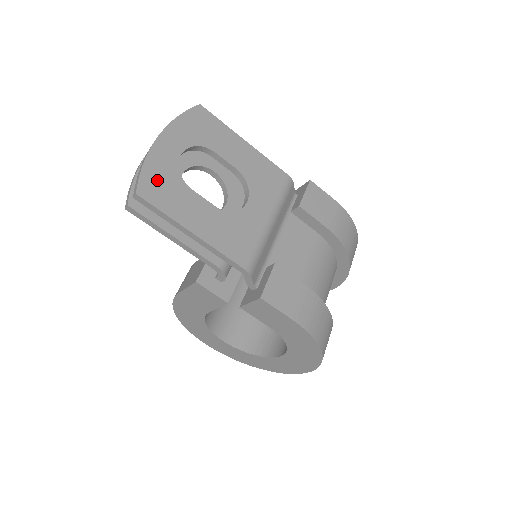
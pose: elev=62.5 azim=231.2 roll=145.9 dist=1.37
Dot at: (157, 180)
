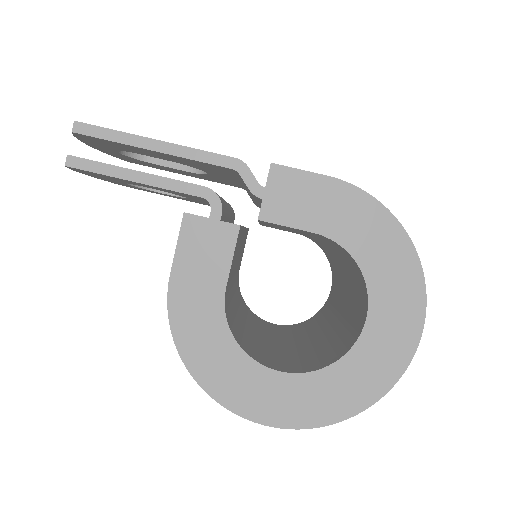
Dot at: occluded
